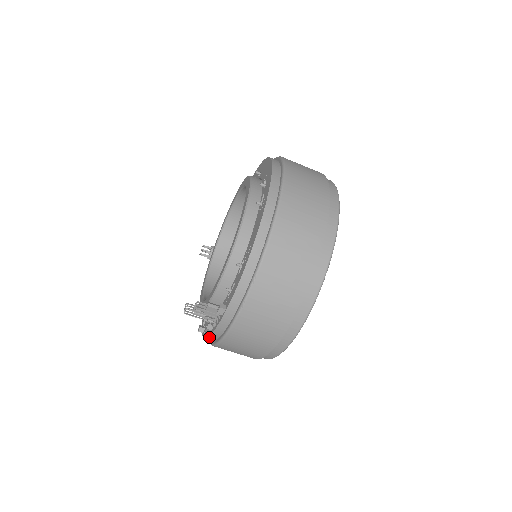
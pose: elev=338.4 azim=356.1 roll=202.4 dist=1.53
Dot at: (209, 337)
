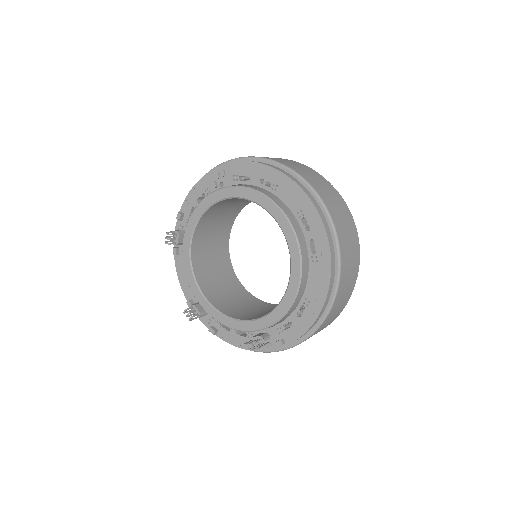
Dot at: (245, 349)
